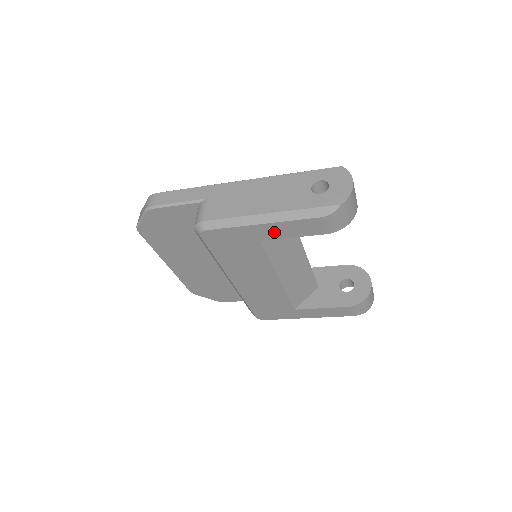
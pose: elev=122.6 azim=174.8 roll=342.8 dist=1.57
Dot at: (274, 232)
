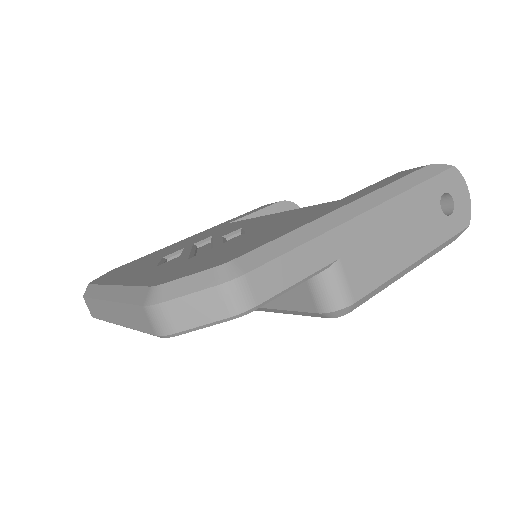
Dot at: occluded
